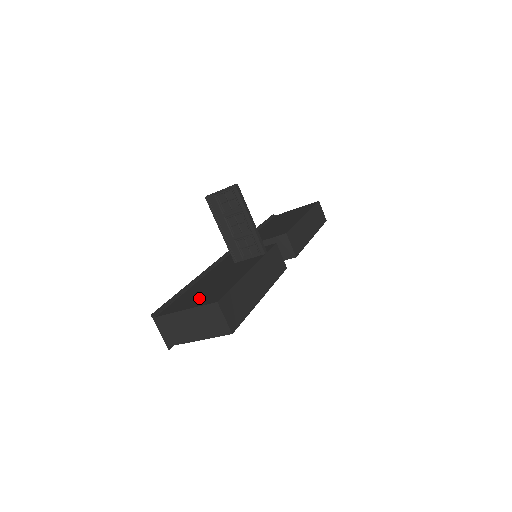
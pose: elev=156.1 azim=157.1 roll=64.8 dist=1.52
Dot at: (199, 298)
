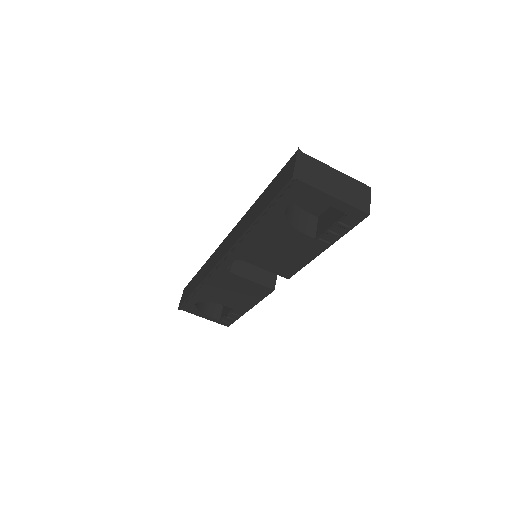
Dot at: occluded
